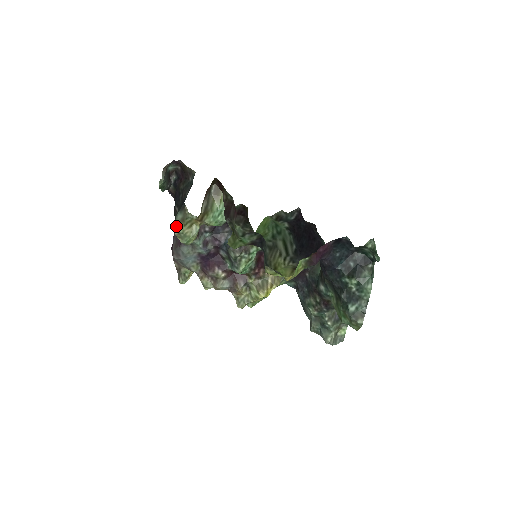
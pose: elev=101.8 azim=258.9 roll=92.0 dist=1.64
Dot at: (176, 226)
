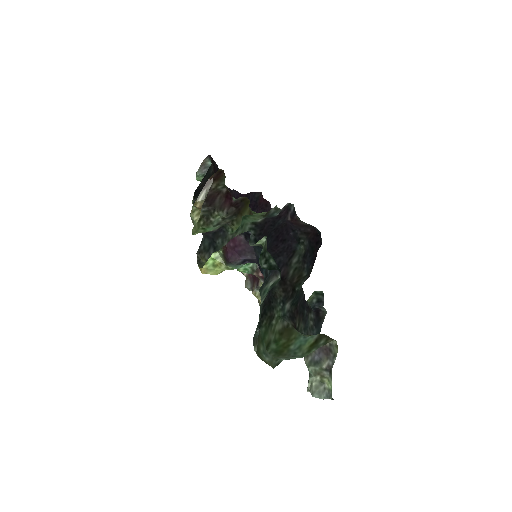
Dot at: (190, 213)
